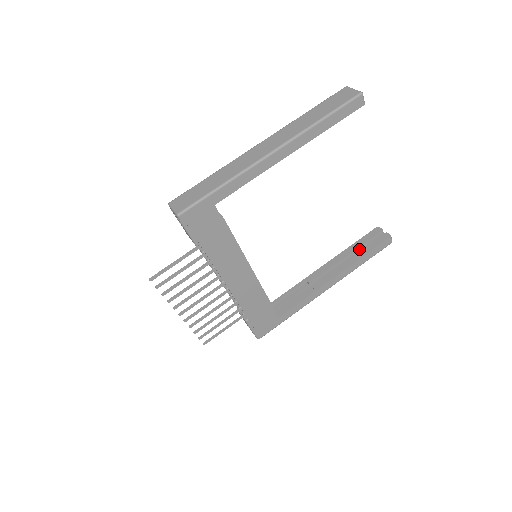
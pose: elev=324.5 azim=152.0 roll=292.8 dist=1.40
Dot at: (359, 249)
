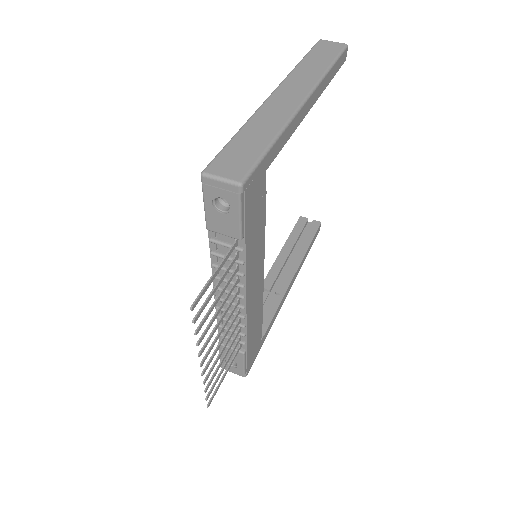
Dot at: (296, 242)
